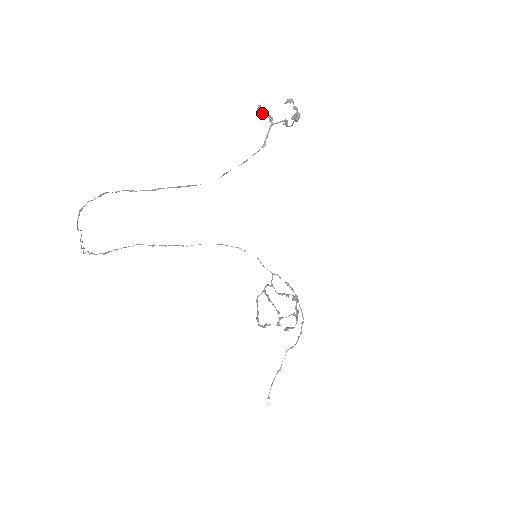
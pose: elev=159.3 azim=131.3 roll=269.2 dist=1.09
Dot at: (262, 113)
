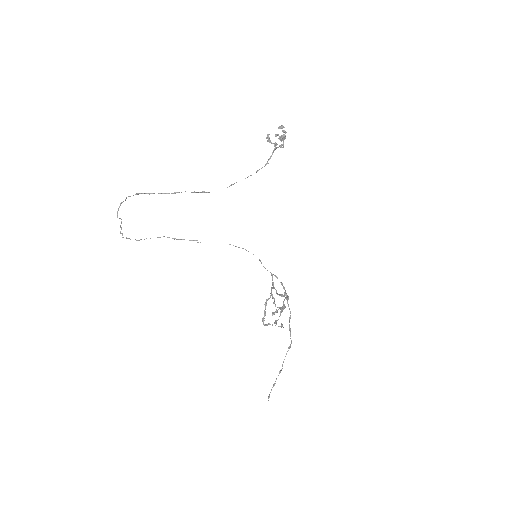
Dot at: (270, 141)
